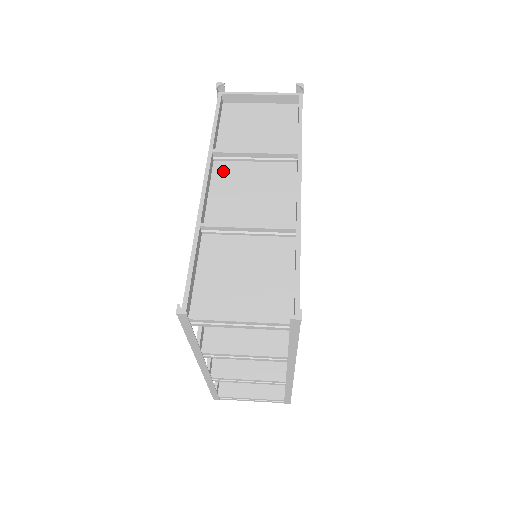
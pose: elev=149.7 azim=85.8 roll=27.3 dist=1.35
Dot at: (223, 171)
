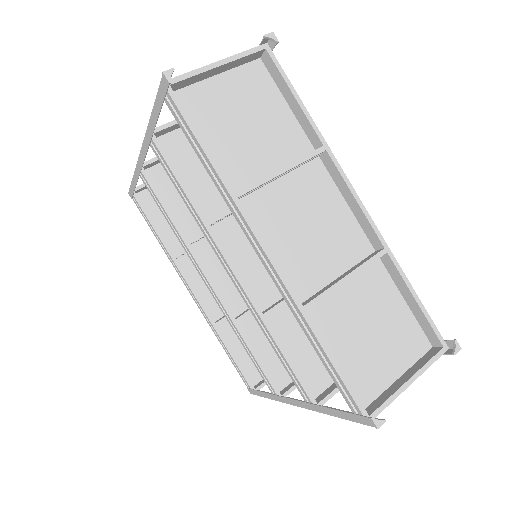
Dot at: (255, 213)
